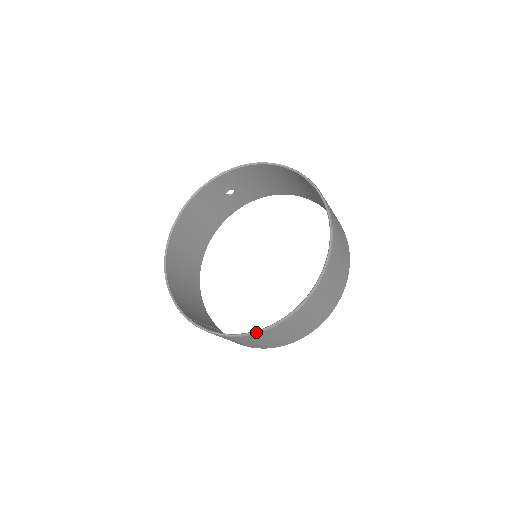
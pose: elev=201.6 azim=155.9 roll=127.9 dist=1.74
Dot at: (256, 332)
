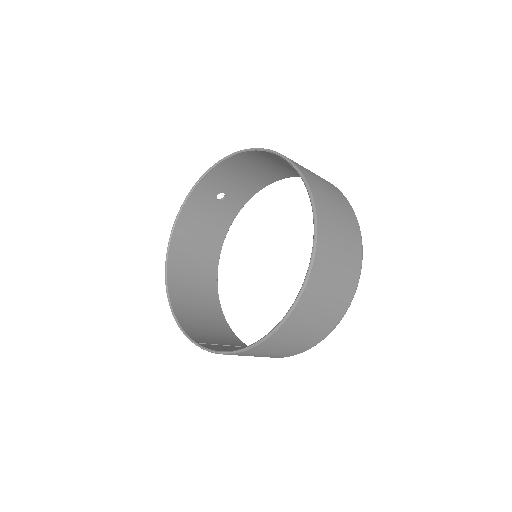
Dot at: (259, 342)
